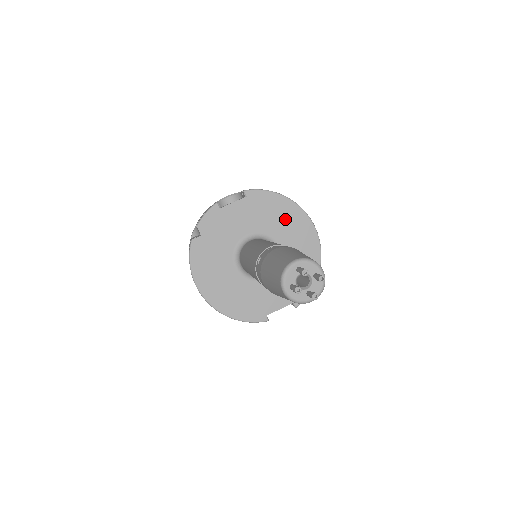
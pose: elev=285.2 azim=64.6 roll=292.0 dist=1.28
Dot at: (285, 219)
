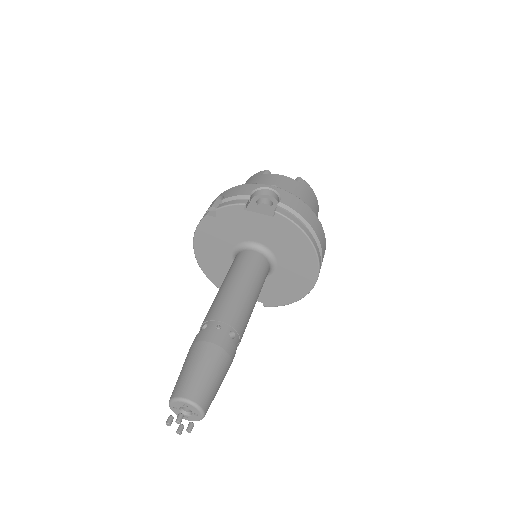
Dot at: (297, 253)
